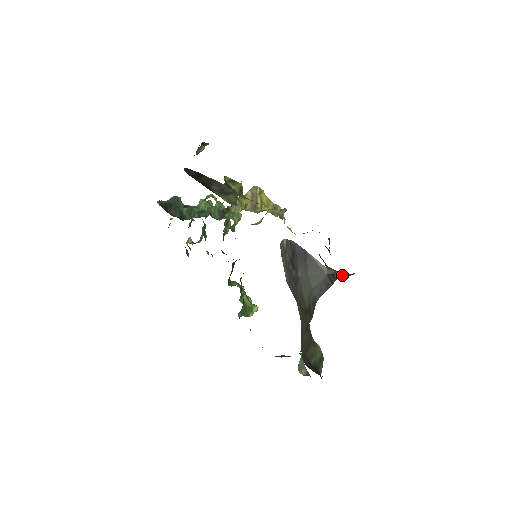
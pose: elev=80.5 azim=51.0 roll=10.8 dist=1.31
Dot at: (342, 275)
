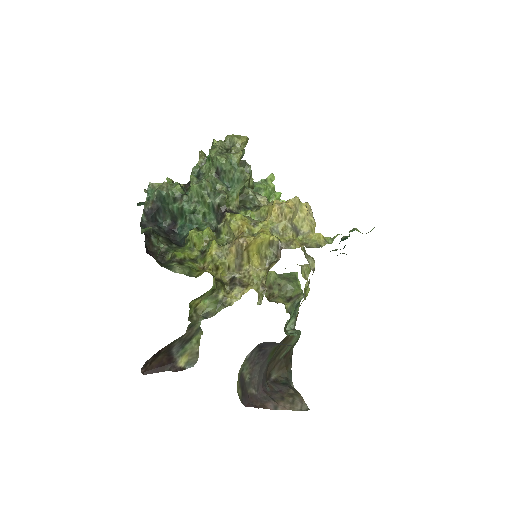
Dot at: occluded
